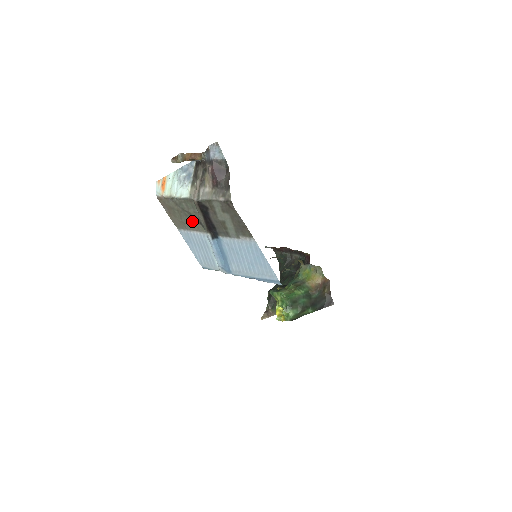
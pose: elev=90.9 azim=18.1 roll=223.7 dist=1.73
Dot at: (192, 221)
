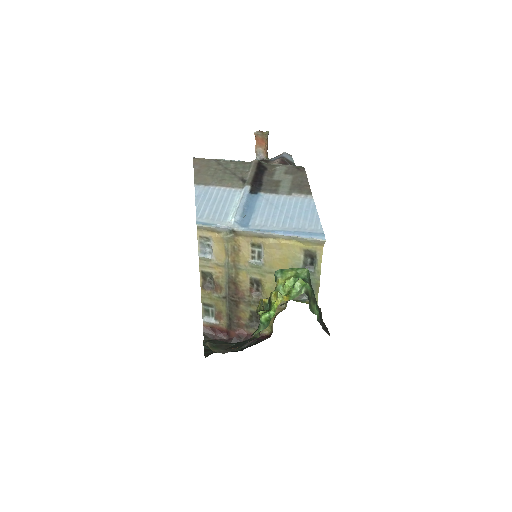
Dot at: (230, 178)
